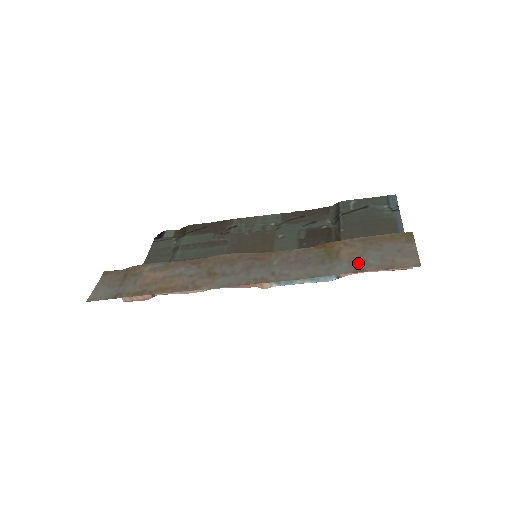
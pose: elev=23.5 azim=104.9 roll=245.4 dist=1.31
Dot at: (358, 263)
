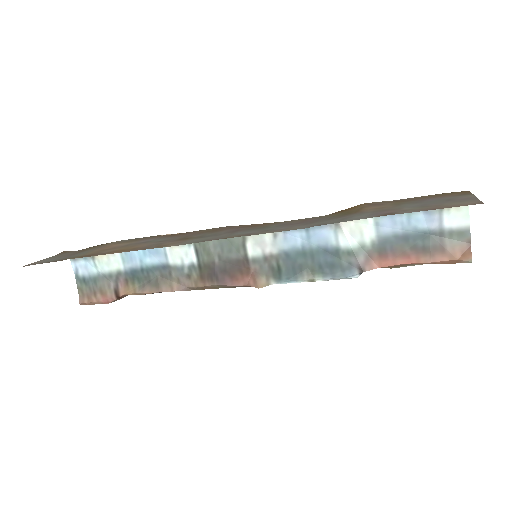
Dot at: (387, 211)
